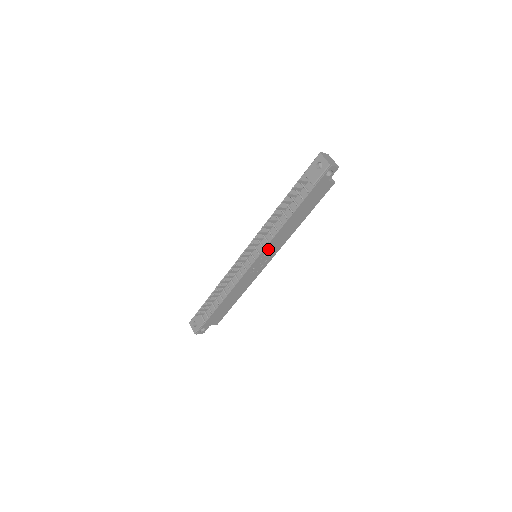
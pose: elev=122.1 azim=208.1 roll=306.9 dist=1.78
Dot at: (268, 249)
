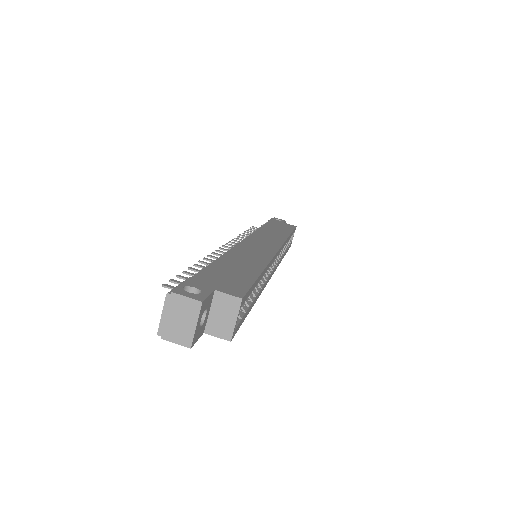
Dot at: occluded
